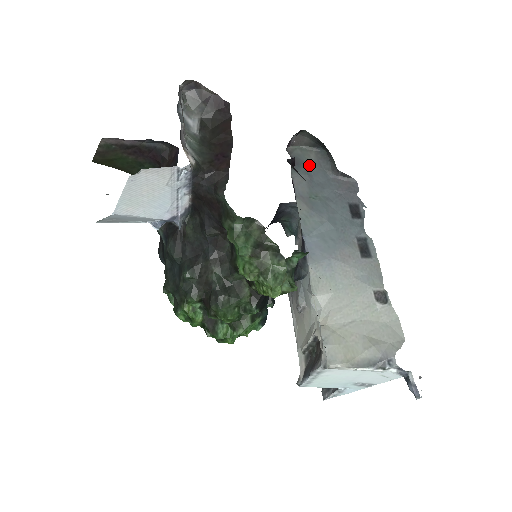
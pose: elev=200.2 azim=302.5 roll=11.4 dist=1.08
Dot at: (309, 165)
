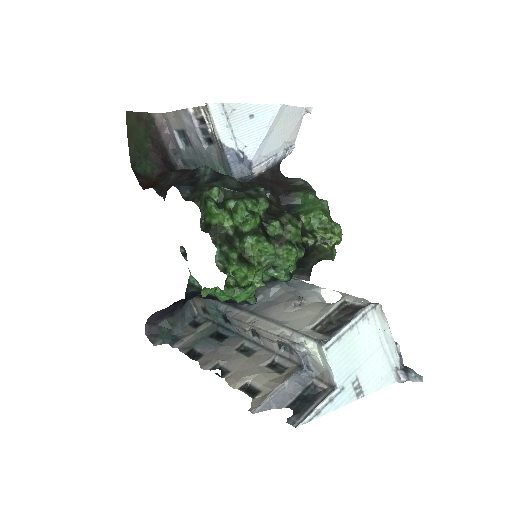
Dot at: occluded
